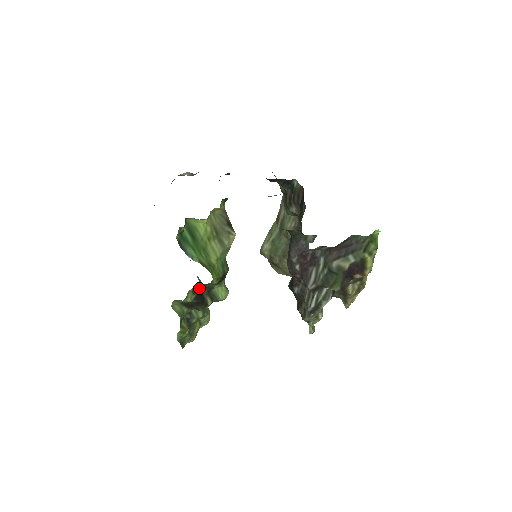
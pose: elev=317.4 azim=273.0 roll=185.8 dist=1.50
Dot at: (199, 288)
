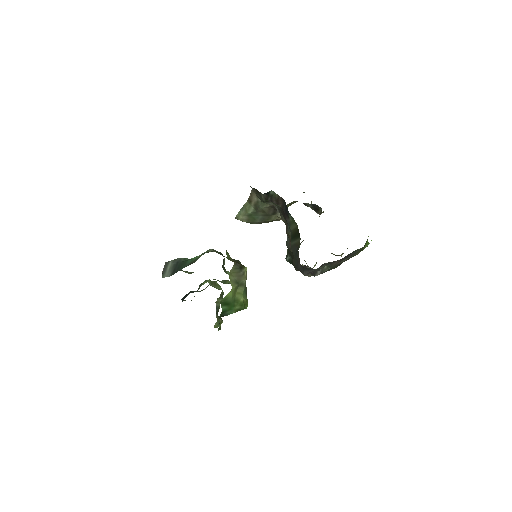
Dot at: occluded
